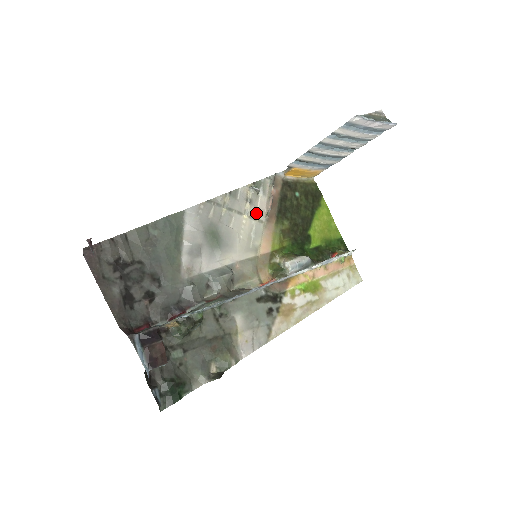
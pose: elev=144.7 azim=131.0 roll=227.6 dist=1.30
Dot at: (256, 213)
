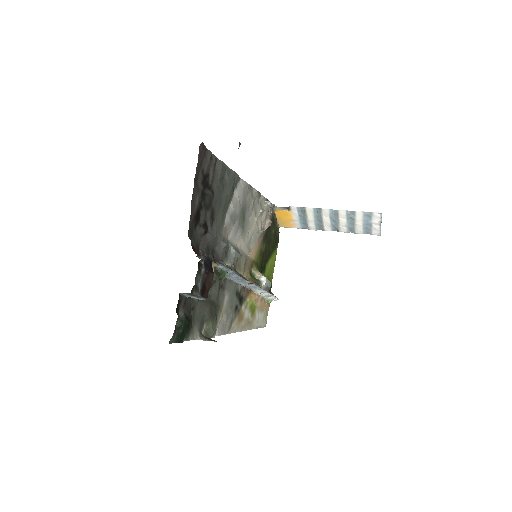
Dot at: (260, 223)
